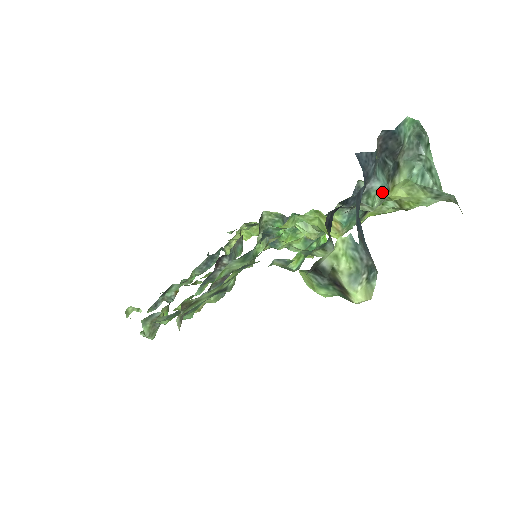
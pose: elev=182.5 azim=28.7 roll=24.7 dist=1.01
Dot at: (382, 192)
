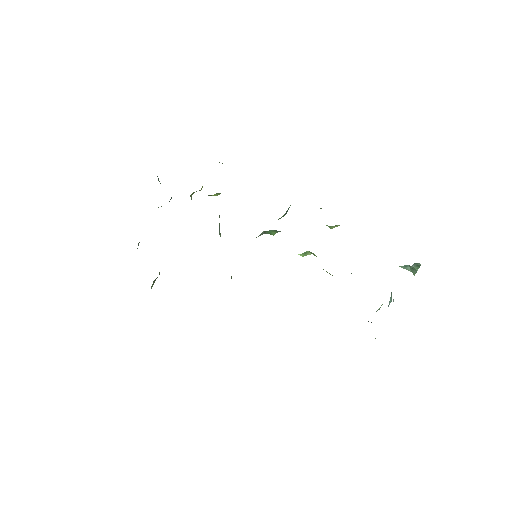
Dot at: occluded
